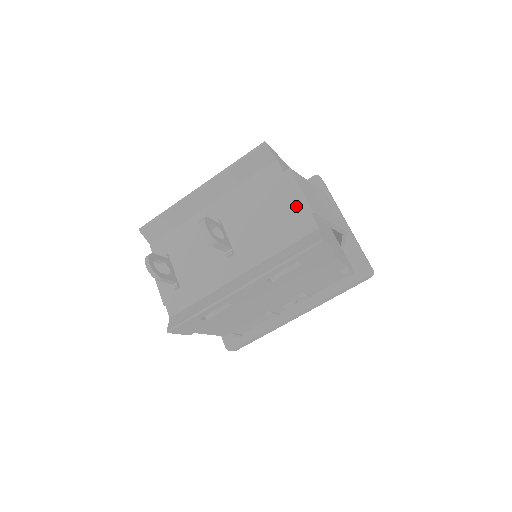
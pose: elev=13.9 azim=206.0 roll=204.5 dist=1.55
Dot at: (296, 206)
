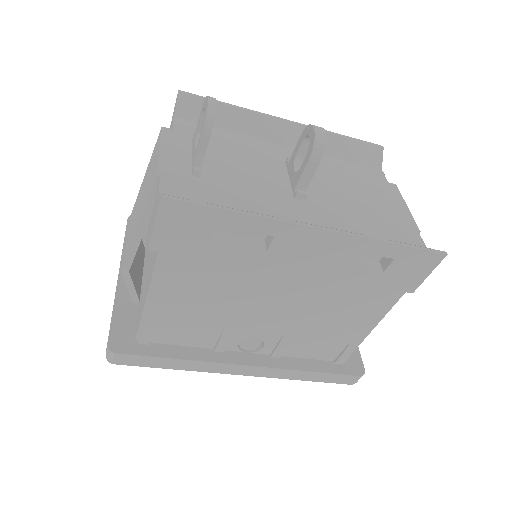
Dot at: (400, 214)
